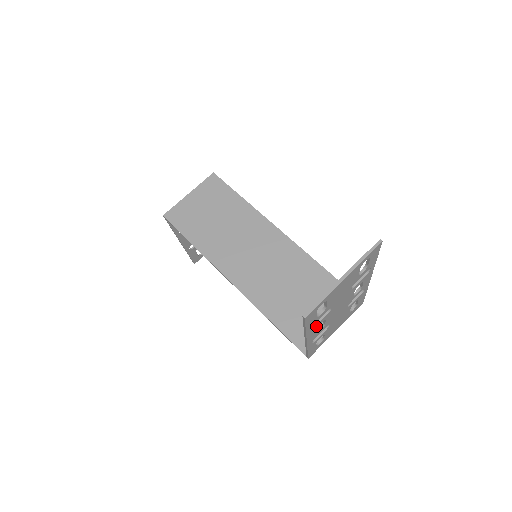
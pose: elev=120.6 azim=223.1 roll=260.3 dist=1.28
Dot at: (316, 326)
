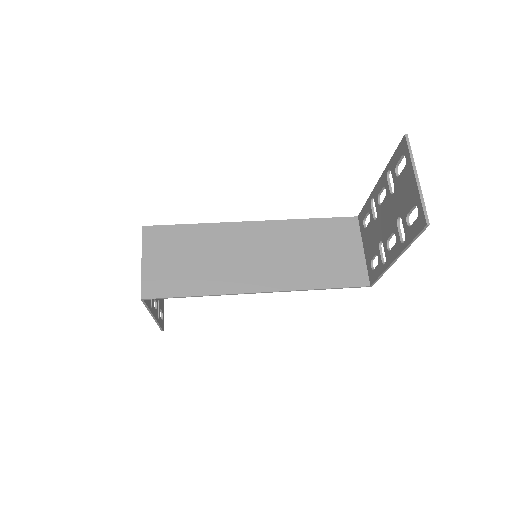
Dot at: (401, 240)
